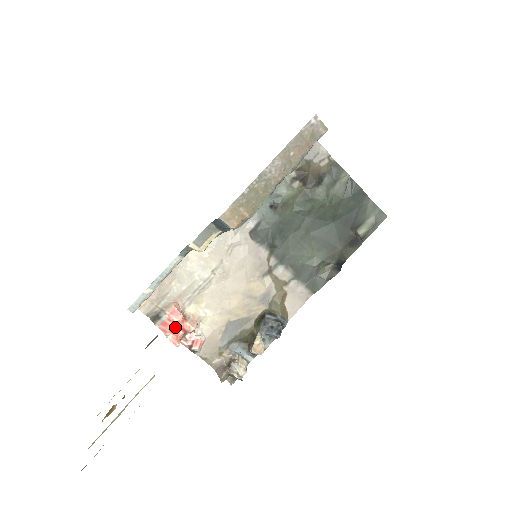
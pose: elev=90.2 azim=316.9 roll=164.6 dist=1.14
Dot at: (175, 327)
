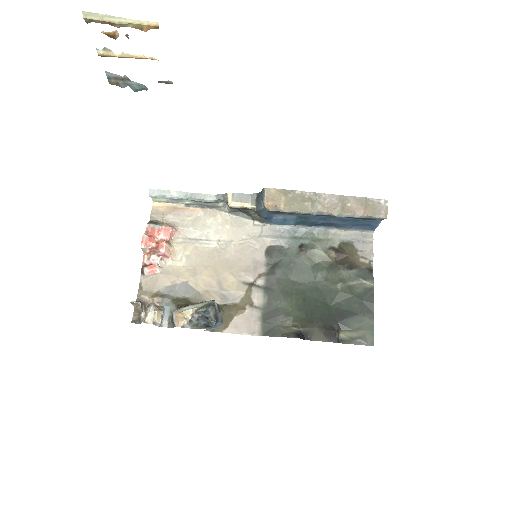
Dot at: (156, 238)
